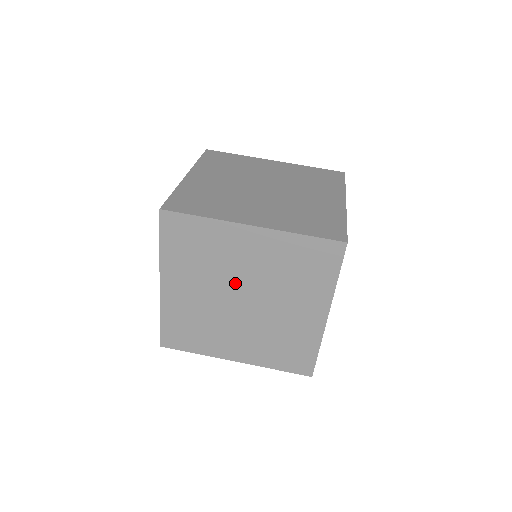
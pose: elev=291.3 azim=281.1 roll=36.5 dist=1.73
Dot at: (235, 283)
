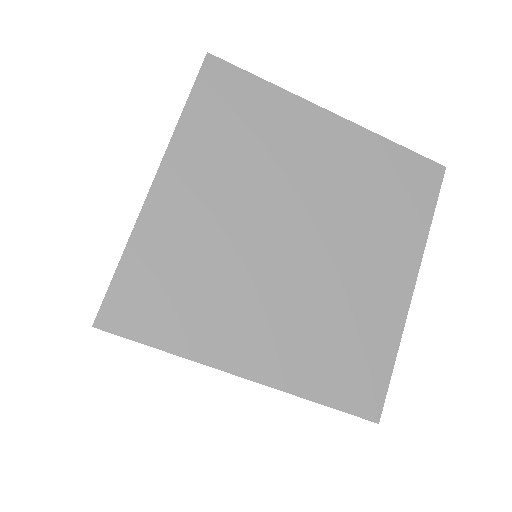
Dot at: occluded
